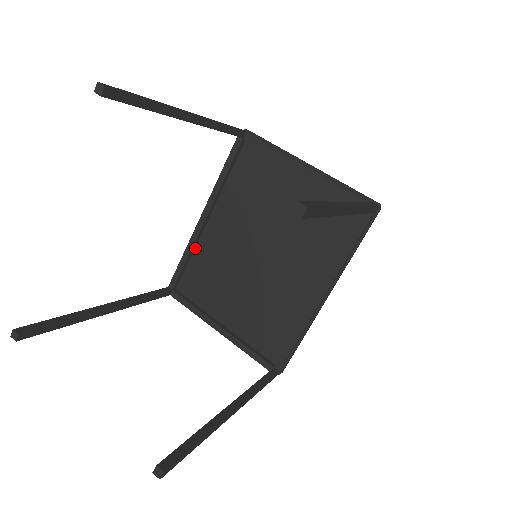
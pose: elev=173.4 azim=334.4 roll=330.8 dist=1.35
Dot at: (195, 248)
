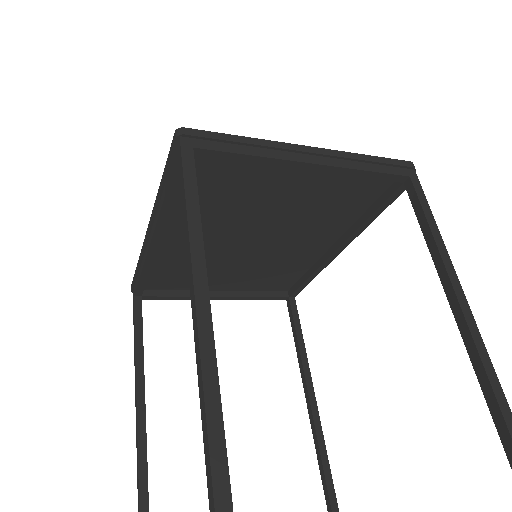
Dot at: occluded
